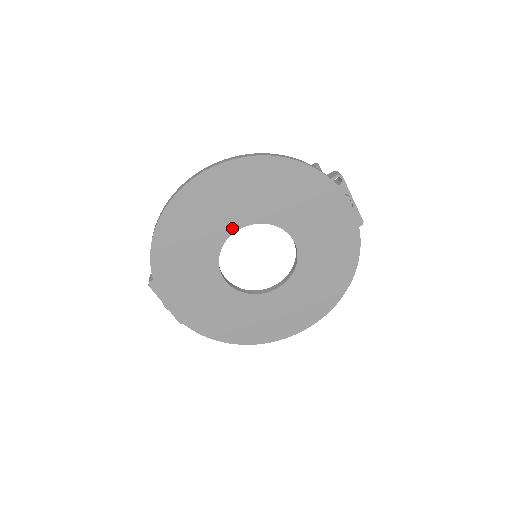
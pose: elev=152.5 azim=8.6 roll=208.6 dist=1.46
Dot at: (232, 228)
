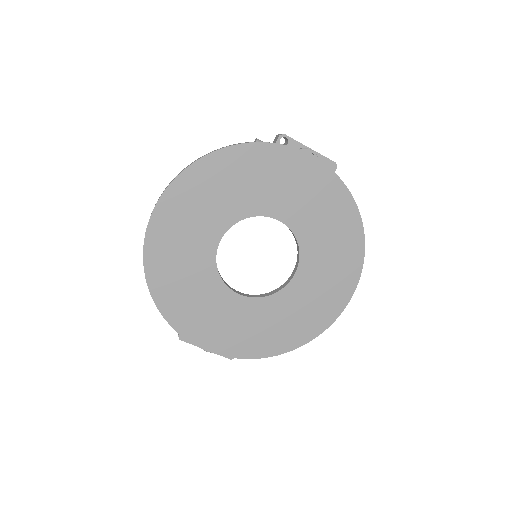
Dot at: (213, 243)
